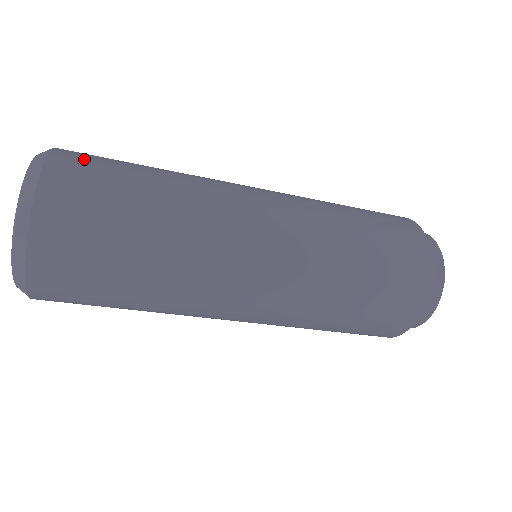
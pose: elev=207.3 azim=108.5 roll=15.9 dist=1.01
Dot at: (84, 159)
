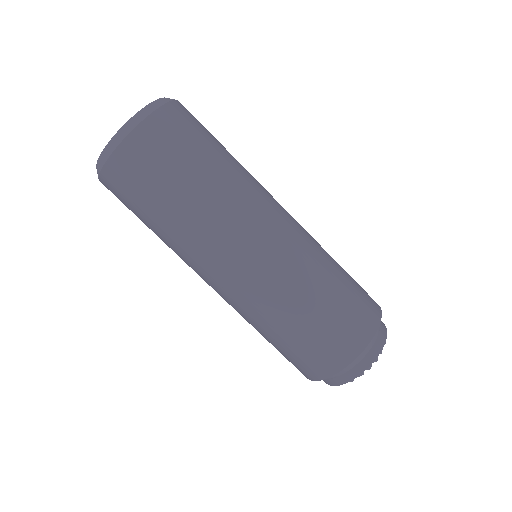
Dot at: occluded
